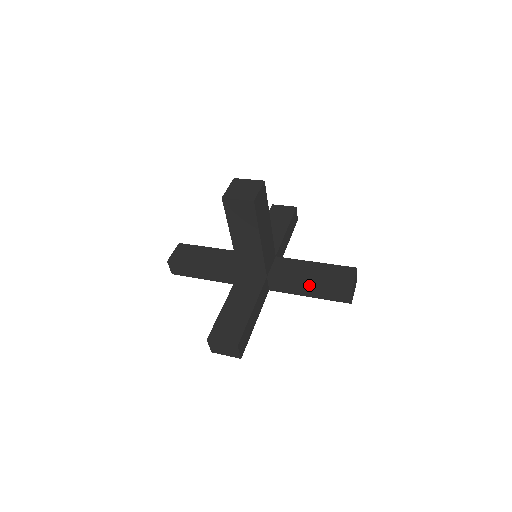
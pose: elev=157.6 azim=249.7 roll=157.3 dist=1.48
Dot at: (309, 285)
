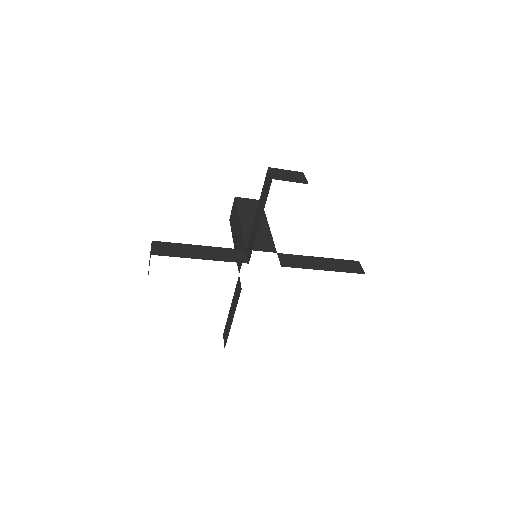
Dot at: (320, 259)
